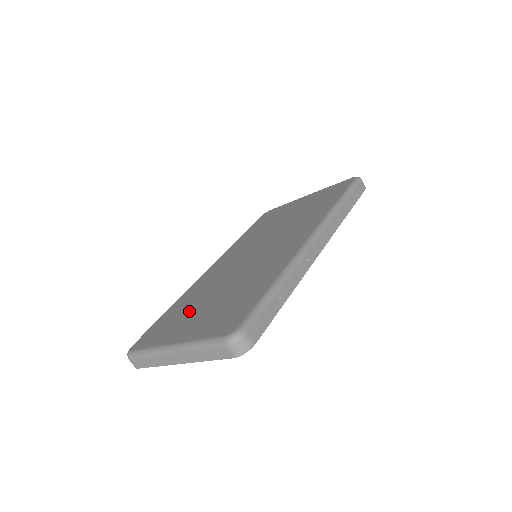
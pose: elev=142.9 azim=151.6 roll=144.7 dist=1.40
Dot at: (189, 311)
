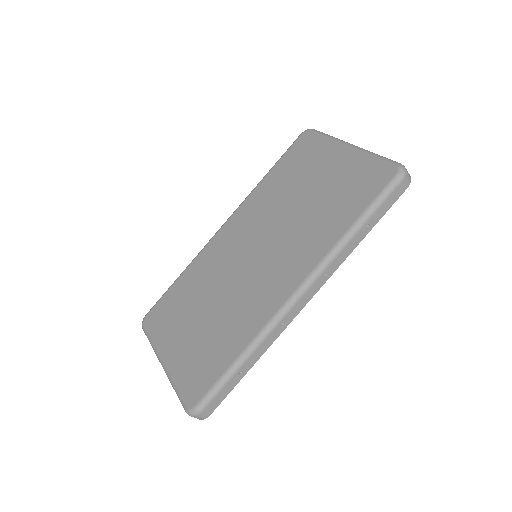
Dot at: (185, 312)
